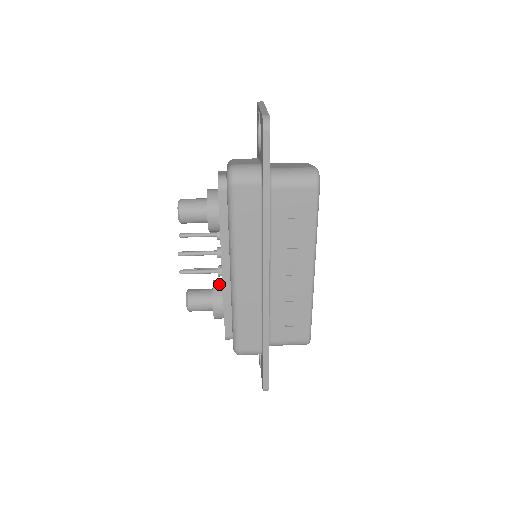
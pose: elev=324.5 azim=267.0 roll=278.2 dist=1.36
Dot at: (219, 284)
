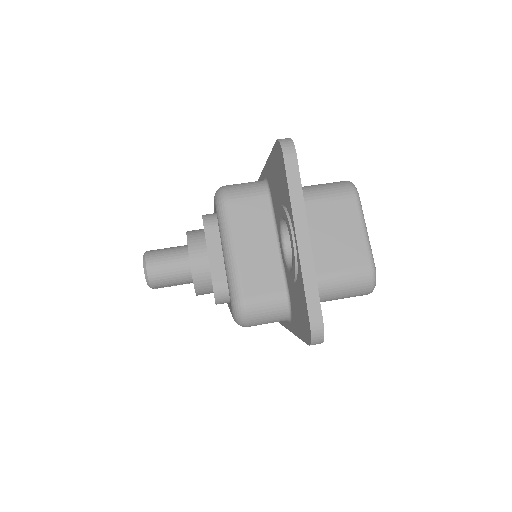
Dot at: occluded
